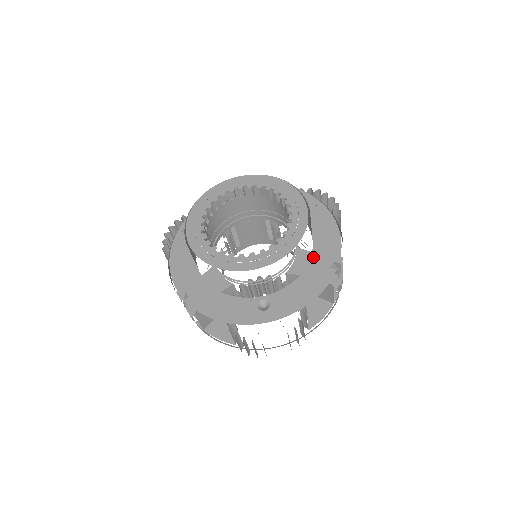
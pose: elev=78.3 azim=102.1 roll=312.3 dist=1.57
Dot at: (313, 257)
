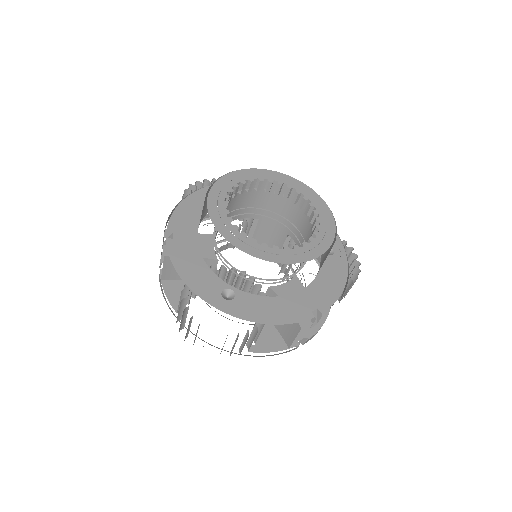
Dot at: (303, 291)
